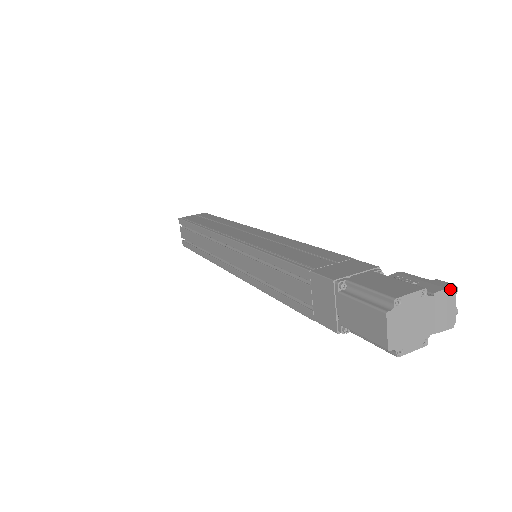
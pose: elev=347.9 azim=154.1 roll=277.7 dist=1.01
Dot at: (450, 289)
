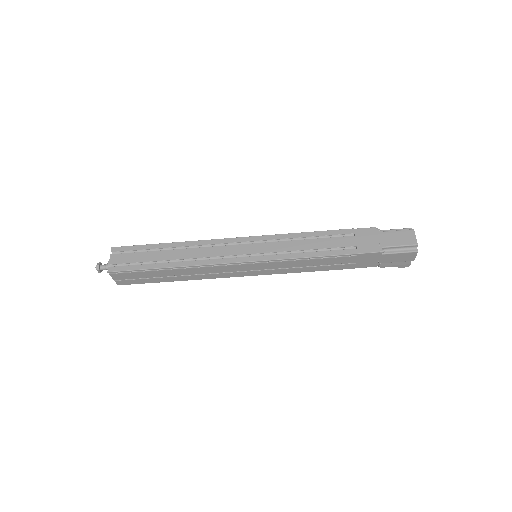
Dot at: occluded
